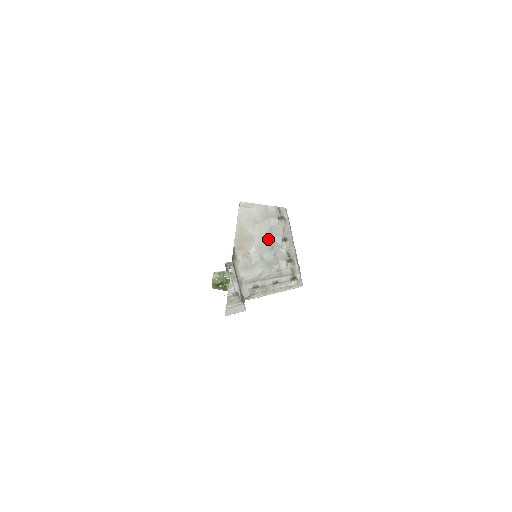
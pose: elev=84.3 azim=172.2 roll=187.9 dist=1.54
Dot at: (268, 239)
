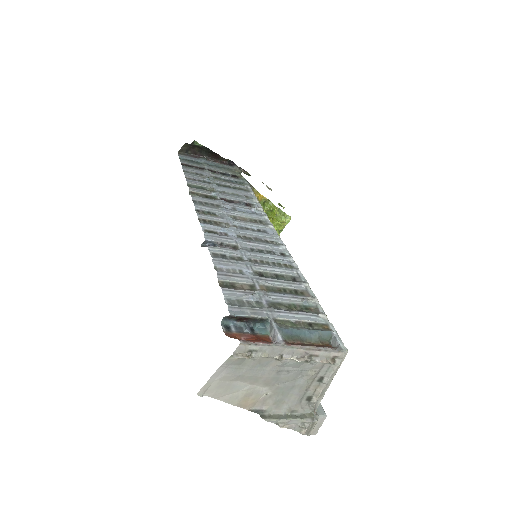
Dot at: (265, 374)
